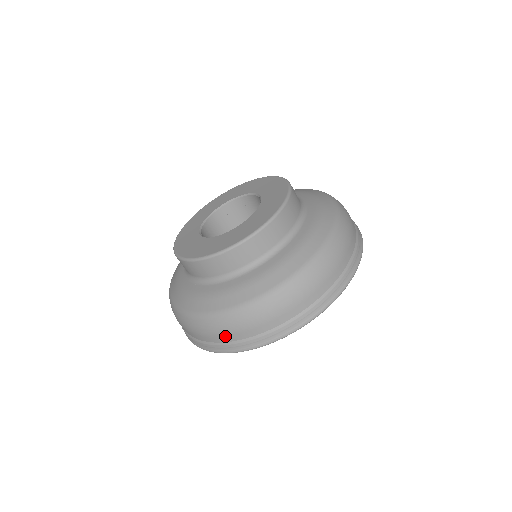
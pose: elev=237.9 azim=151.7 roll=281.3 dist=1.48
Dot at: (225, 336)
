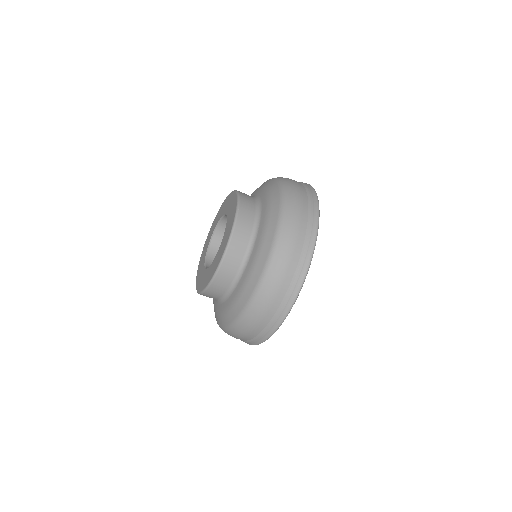
Dot at: (261, 322)
